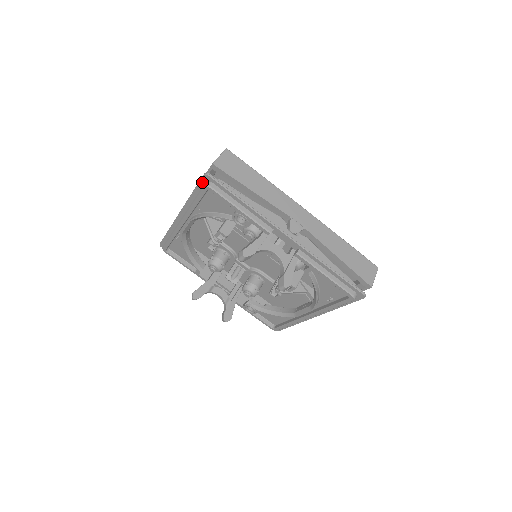
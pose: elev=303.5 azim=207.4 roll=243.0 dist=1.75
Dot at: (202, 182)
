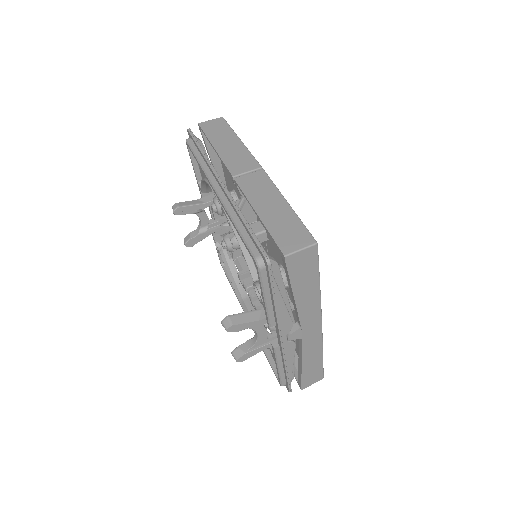
Dot at: (259, 249)
